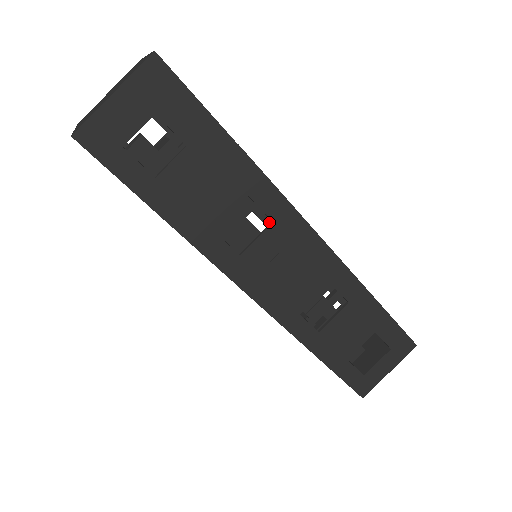
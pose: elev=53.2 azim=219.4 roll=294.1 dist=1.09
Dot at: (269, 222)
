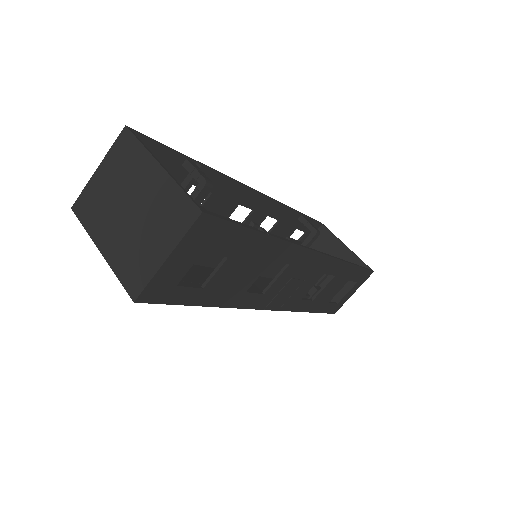
Dot at: (253, 206)
